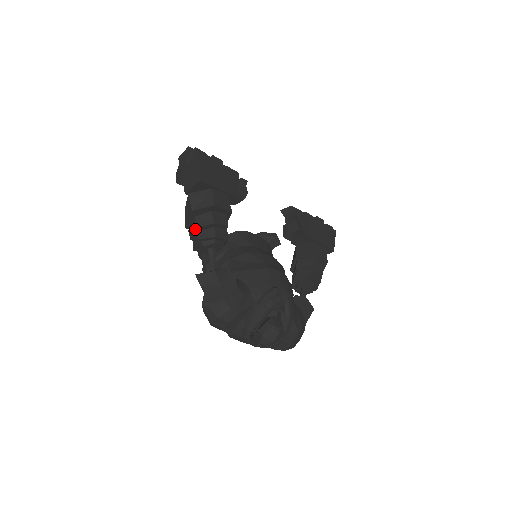
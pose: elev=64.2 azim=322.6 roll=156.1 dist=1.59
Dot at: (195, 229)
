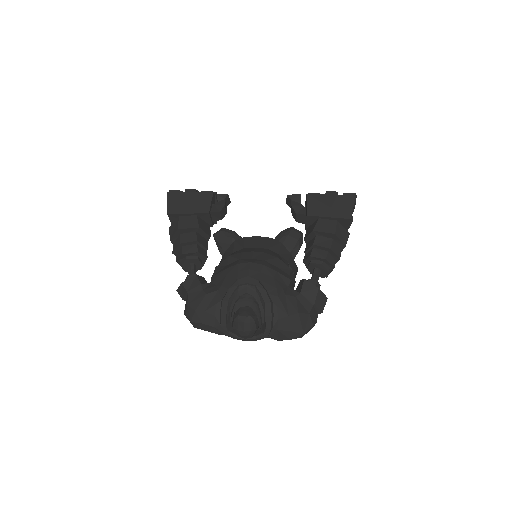
Dot at: (174, 254)
